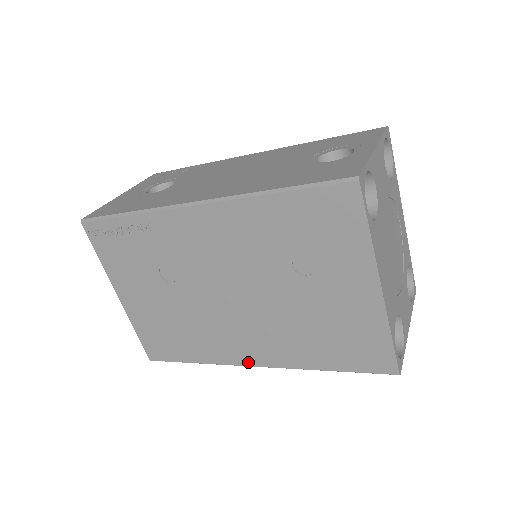
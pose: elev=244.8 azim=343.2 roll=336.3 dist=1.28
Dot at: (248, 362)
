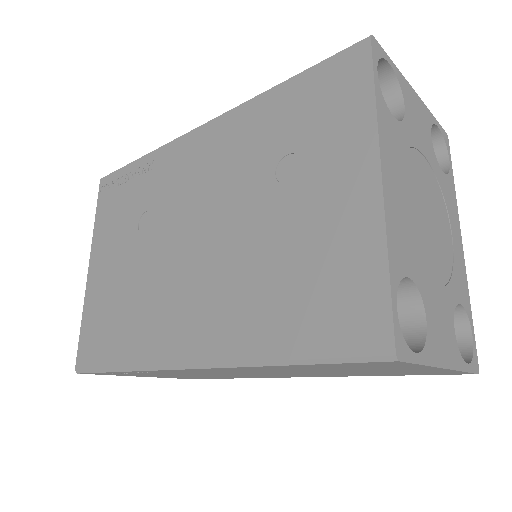
Dot at: (180, 357)
